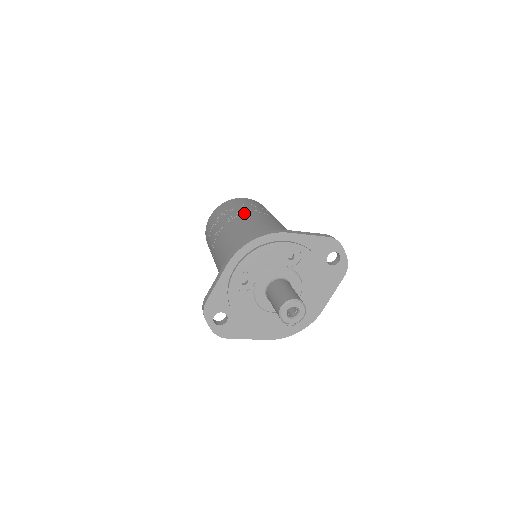
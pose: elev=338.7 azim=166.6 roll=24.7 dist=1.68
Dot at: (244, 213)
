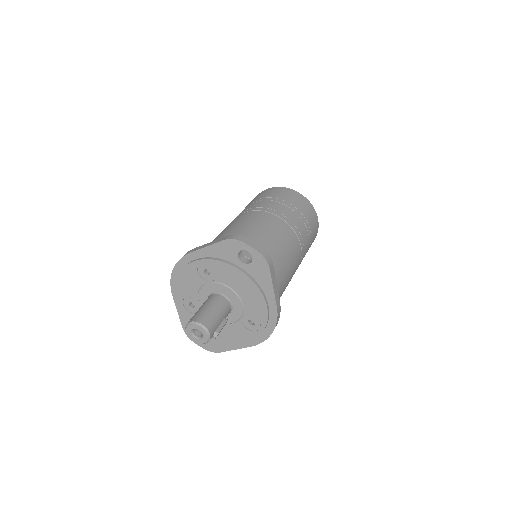
Dot at: occluded
